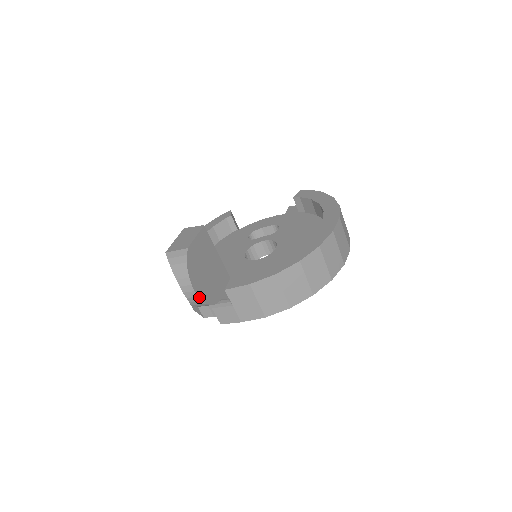
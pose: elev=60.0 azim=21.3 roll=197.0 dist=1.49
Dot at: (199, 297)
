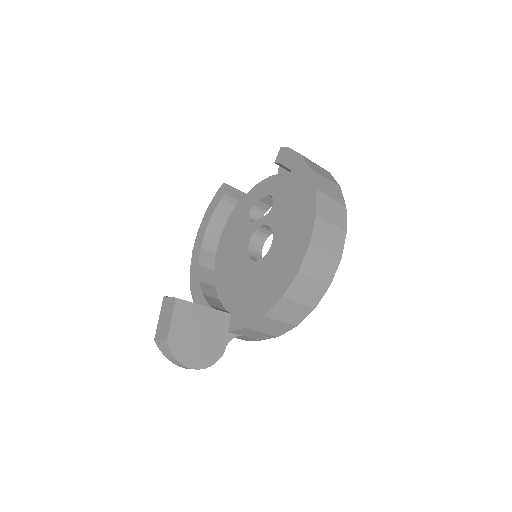
Dot at: occluded
